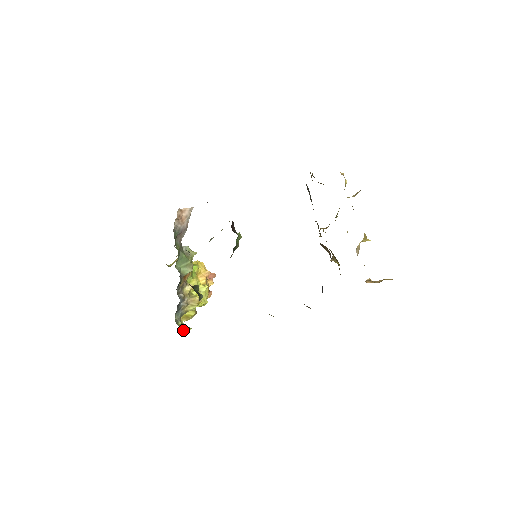
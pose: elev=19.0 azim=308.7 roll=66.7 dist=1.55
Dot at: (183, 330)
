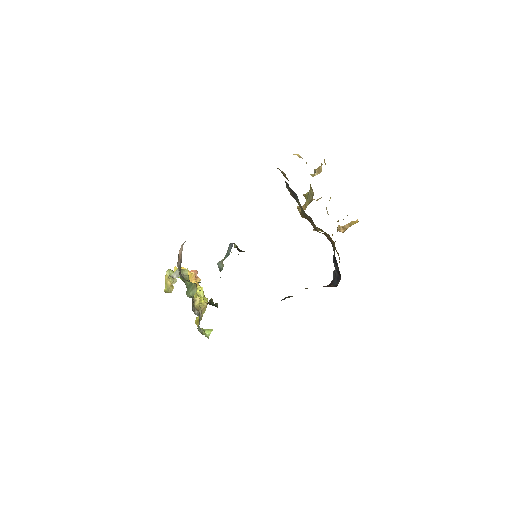
Dot at: (208, 335)
